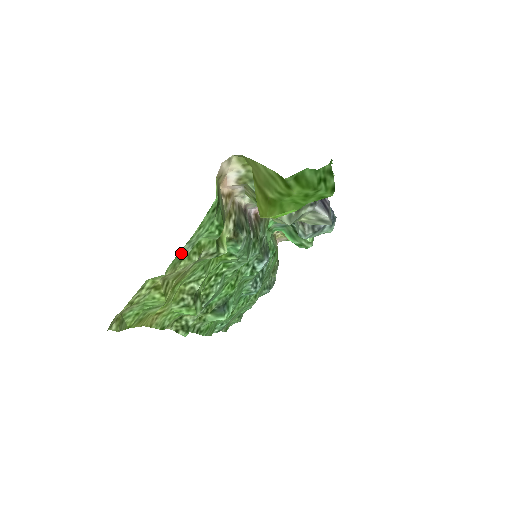
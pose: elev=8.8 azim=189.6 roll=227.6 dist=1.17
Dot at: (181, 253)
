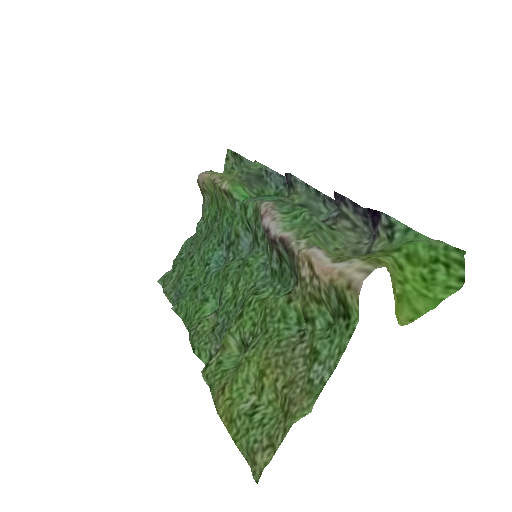
Dot at: (319, 381)
